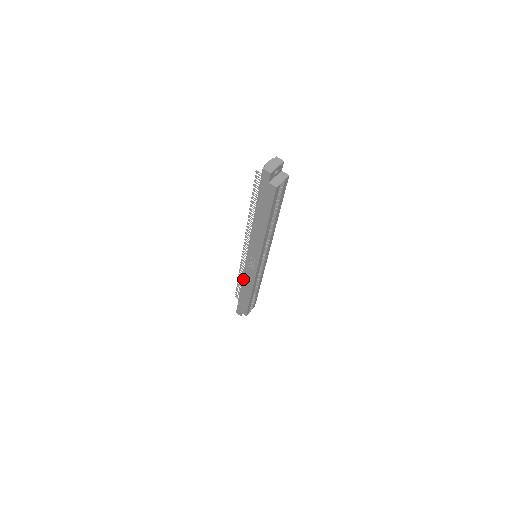
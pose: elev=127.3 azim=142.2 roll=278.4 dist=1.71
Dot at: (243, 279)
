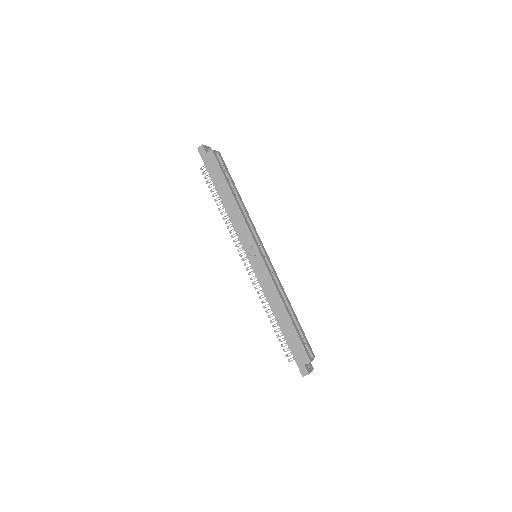
Dot at: (266, 296)
